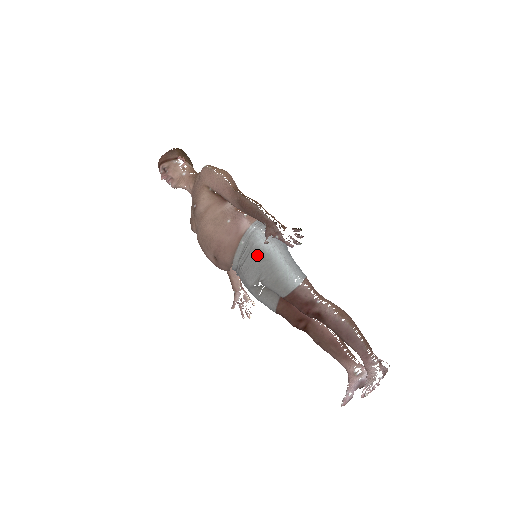
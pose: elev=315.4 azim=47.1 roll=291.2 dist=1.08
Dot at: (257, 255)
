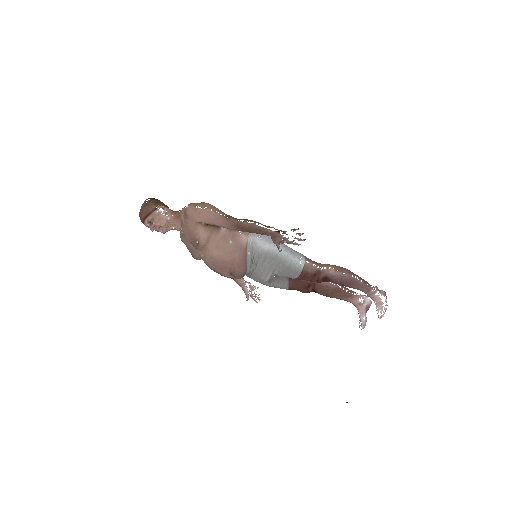
Dot at: (265, 258)
